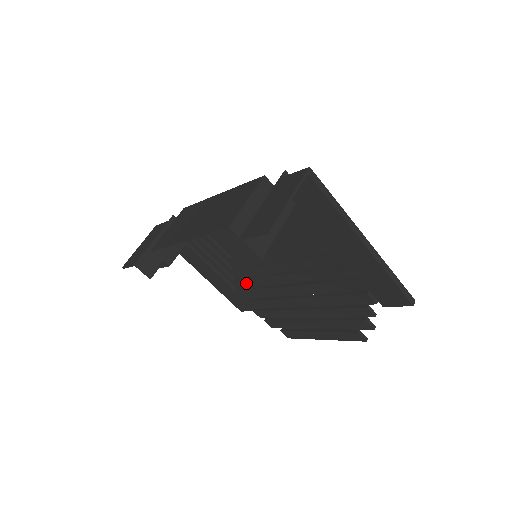
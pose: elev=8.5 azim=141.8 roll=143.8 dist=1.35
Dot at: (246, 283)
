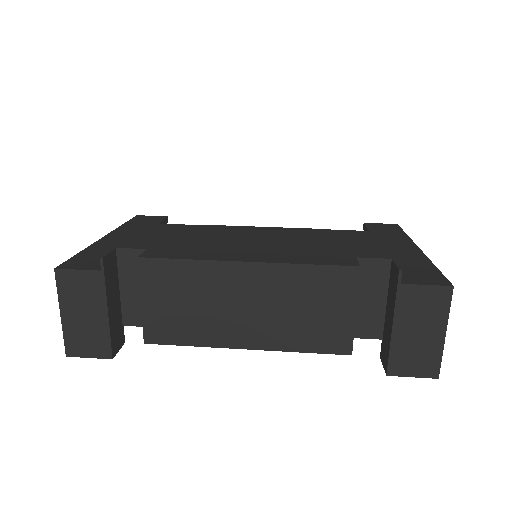
Dot at: occluded
